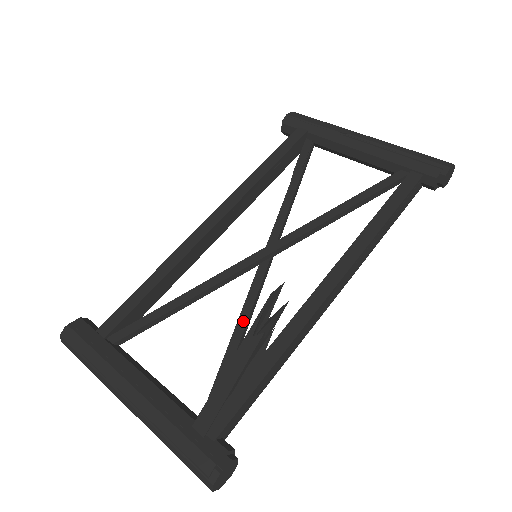
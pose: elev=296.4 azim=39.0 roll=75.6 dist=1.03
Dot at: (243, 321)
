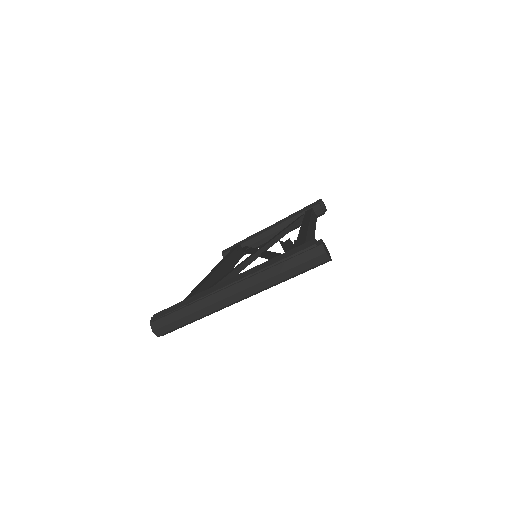
Dot at: (274, 254)
